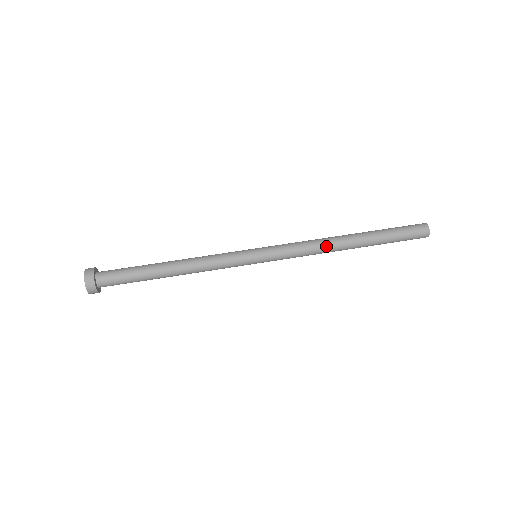
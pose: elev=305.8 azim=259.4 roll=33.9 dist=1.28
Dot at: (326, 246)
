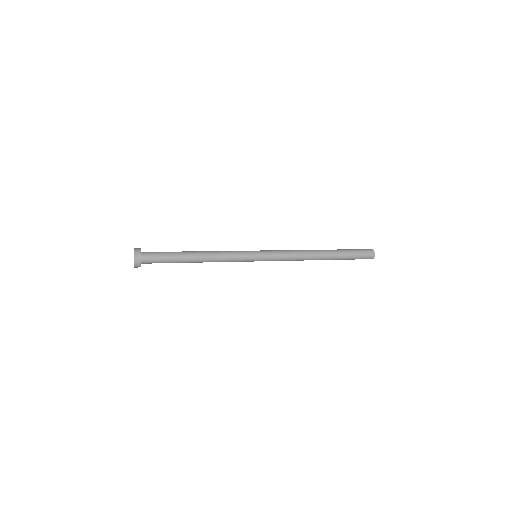
Dot at: (305, 256)
